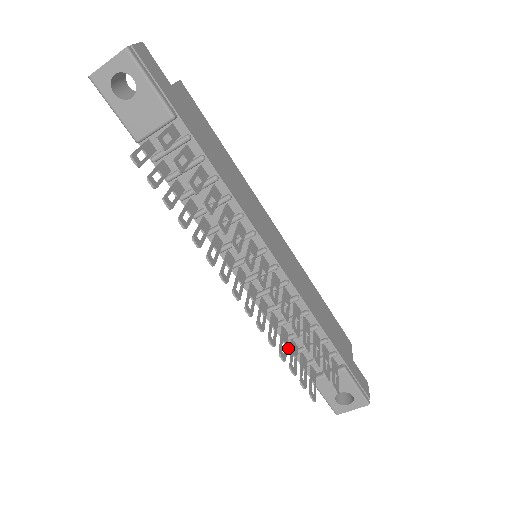
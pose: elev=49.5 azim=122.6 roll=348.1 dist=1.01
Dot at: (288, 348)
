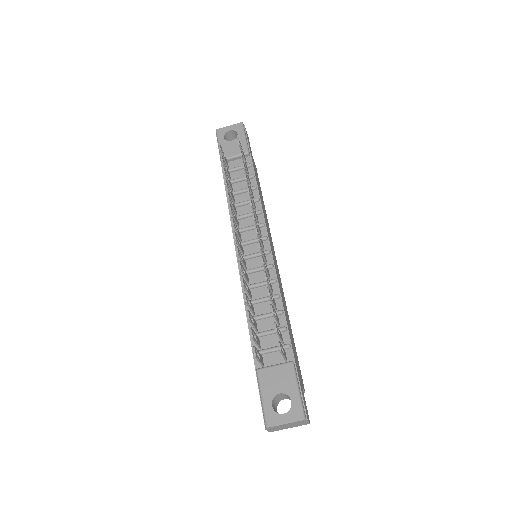
Dot at: (249, 331)
